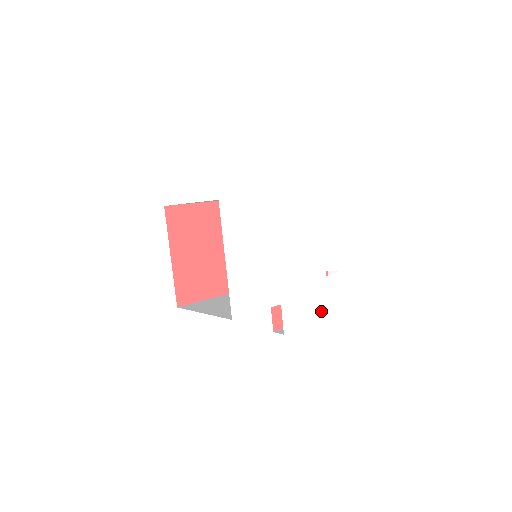
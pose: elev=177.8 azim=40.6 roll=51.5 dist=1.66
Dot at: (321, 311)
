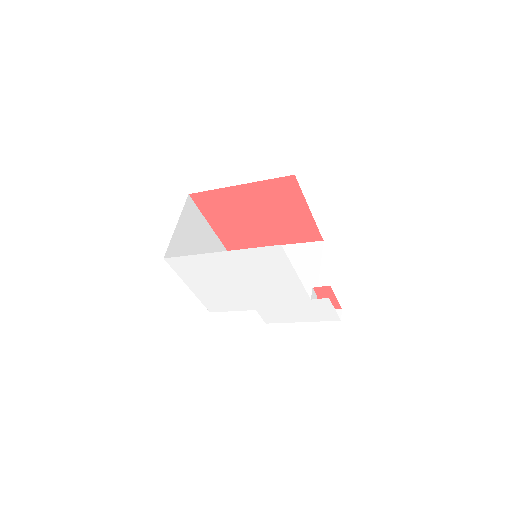
Dot at: (309, 317)
